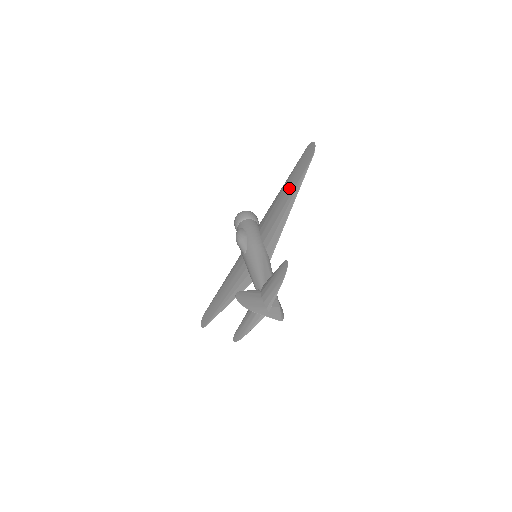
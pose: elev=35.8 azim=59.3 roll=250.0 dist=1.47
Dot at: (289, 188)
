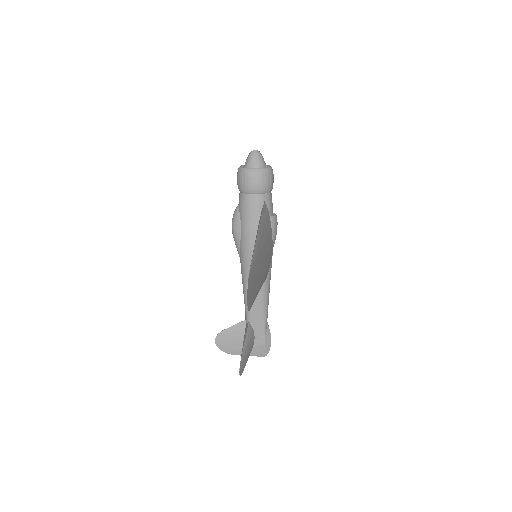
Dot at: occluded
